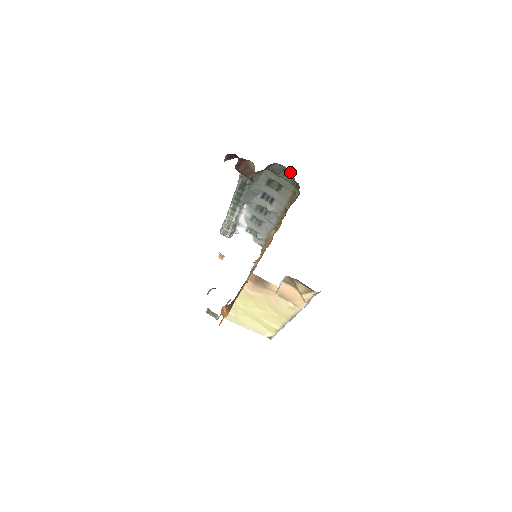
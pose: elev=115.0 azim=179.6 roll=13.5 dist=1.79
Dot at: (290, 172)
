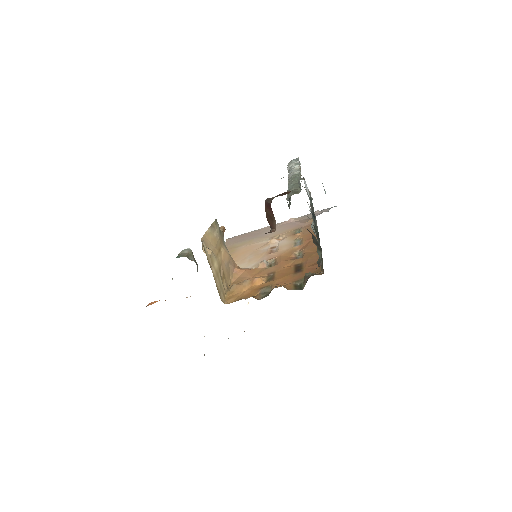
Dot at: occluded
